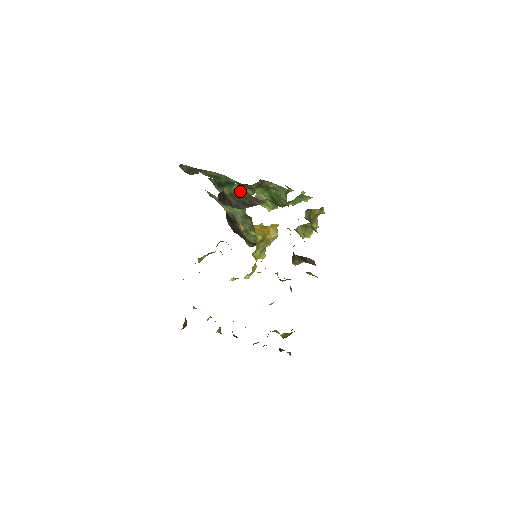
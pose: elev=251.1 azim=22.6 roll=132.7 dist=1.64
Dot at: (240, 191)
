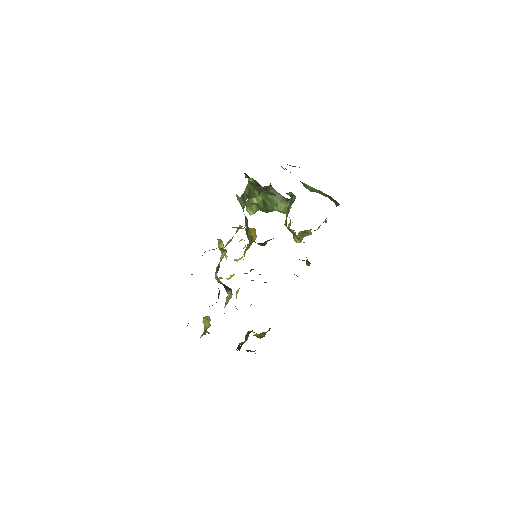
Dot at: (318, 190)
